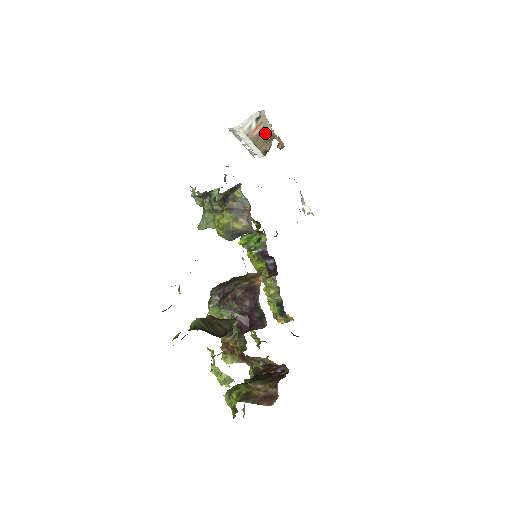
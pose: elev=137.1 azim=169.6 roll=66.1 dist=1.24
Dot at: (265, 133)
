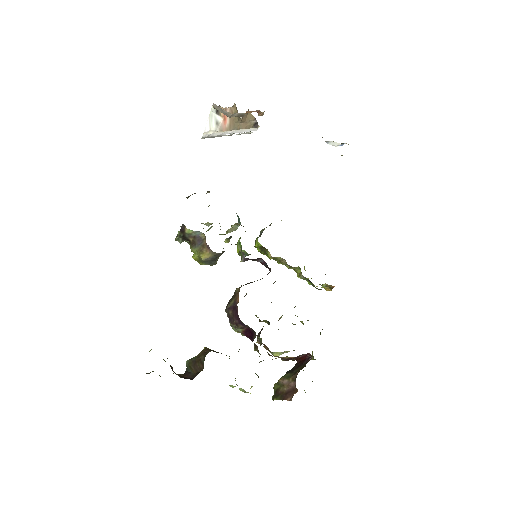
Dot at: occluded
